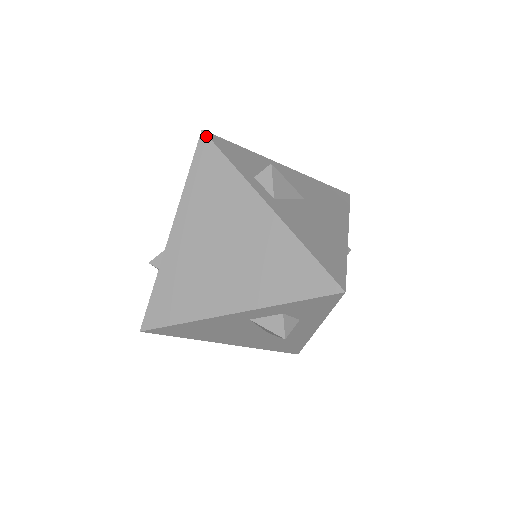
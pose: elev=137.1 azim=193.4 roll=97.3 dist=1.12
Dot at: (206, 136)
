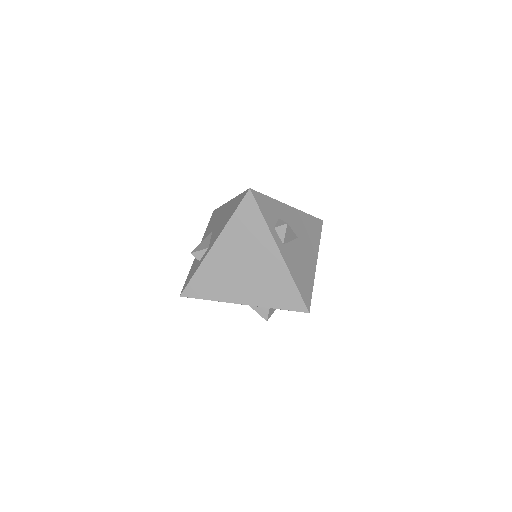
Dot at: (252, 194)
